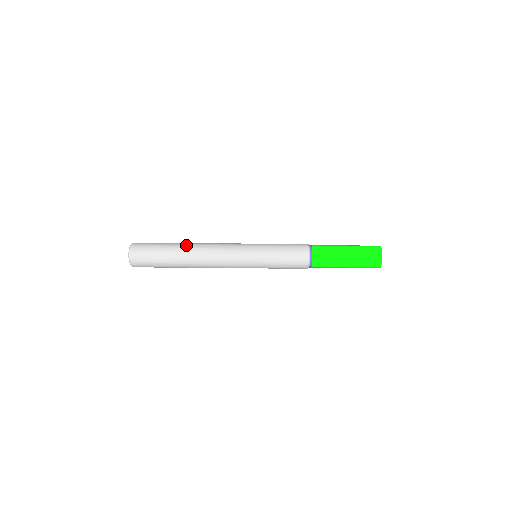
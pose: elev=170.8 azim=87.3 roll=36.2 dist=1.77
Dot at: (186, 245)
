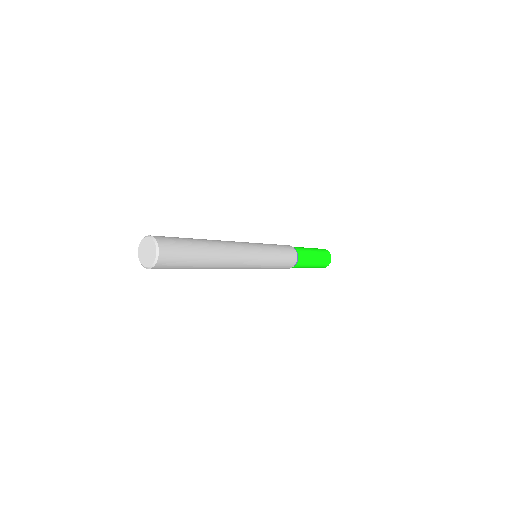
Dot at: occluded
